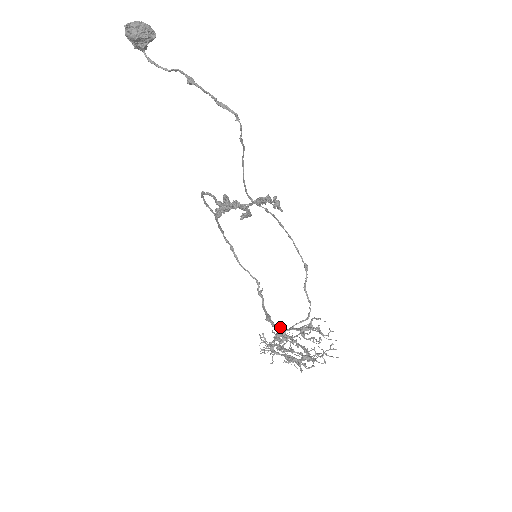
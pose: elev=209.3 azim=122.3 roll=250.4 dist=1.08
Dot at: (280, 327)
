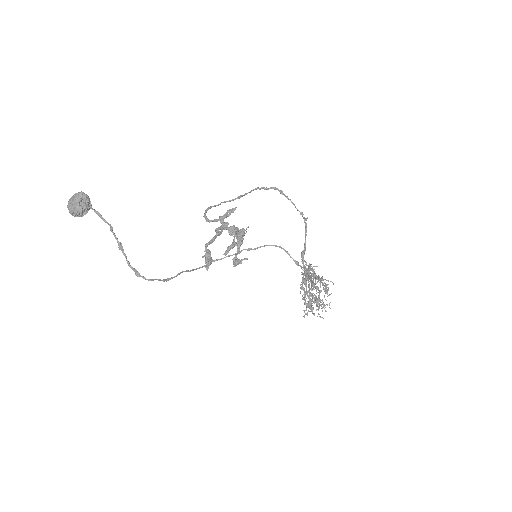
Dot at: (305, 270)
